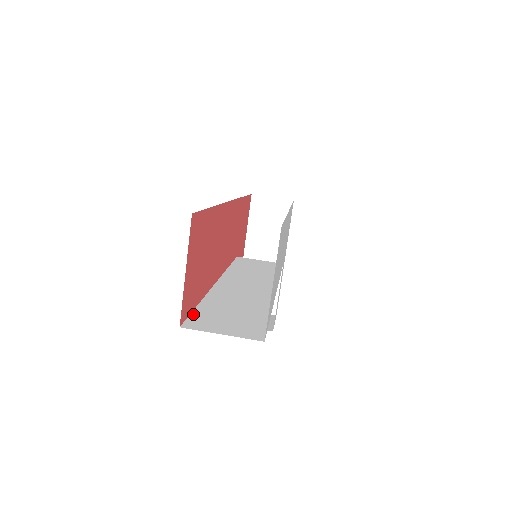
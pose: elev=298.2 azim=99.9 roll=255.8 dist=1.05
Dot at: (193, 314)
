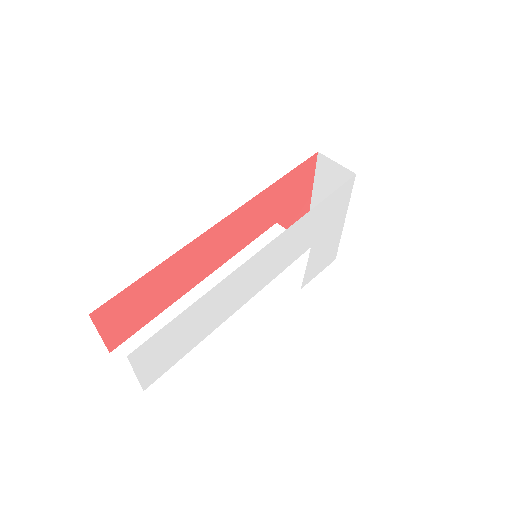
Dot at: (133, 336)
